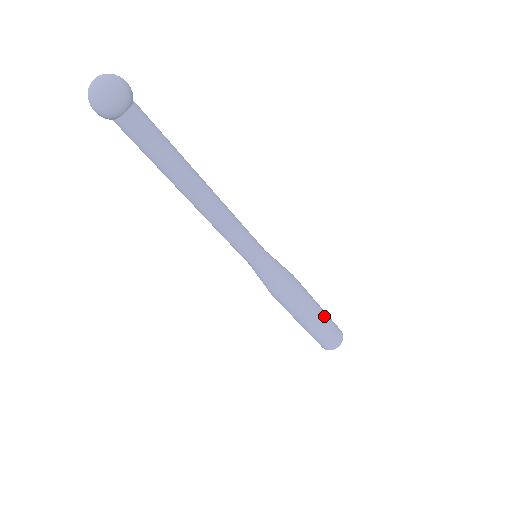
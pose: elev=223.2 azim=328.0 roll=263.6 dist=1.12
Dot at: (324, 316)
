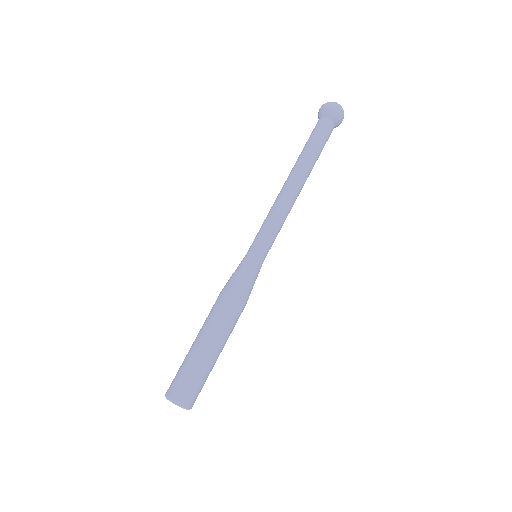
Dot at: (208, 359)
